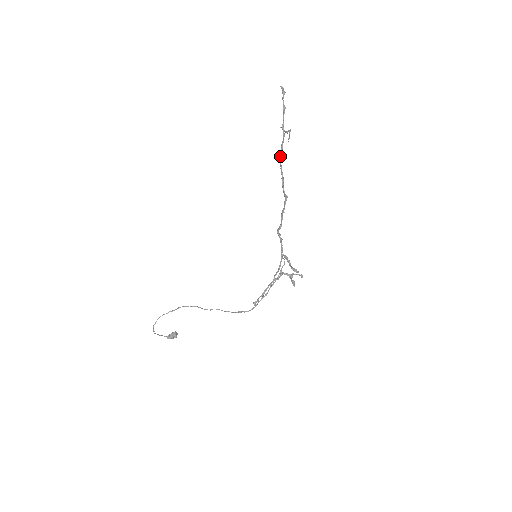
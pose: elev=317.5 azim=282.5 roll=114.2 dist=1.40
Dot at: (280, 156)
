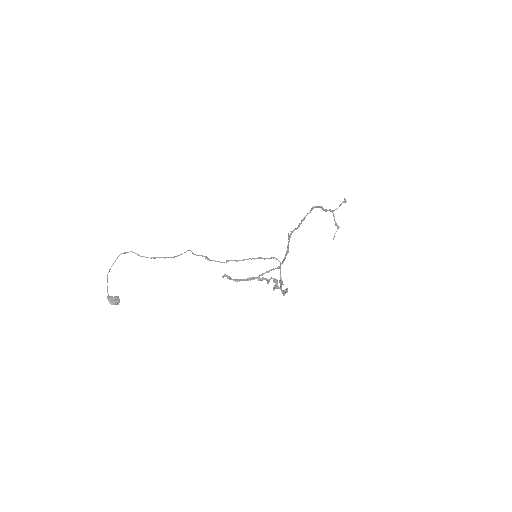
Dot at: (323, 208)
